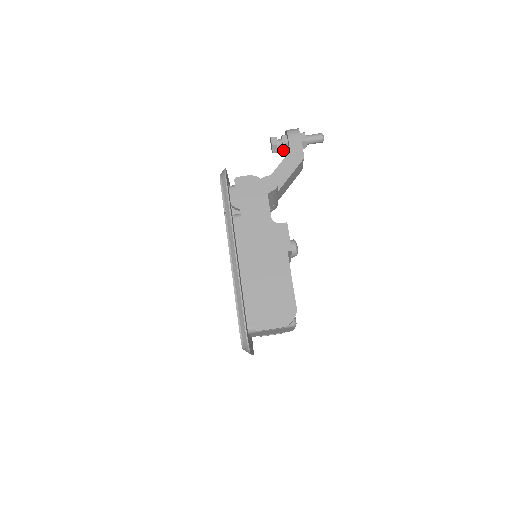
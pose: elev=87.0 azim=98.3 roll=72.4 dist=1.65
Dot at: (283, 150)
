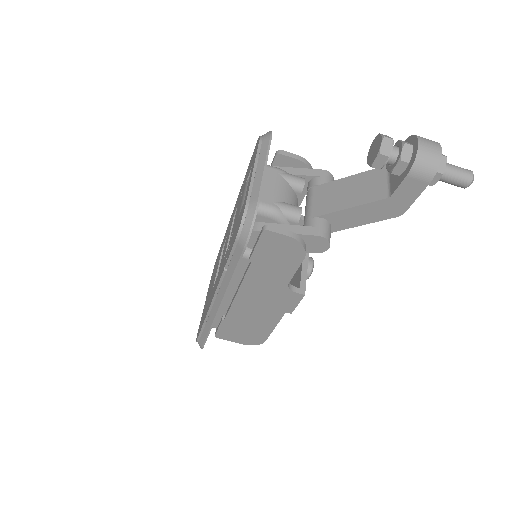
Dot at: occluded
